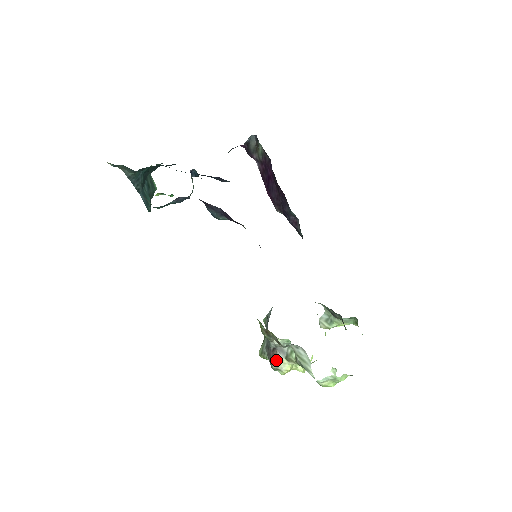
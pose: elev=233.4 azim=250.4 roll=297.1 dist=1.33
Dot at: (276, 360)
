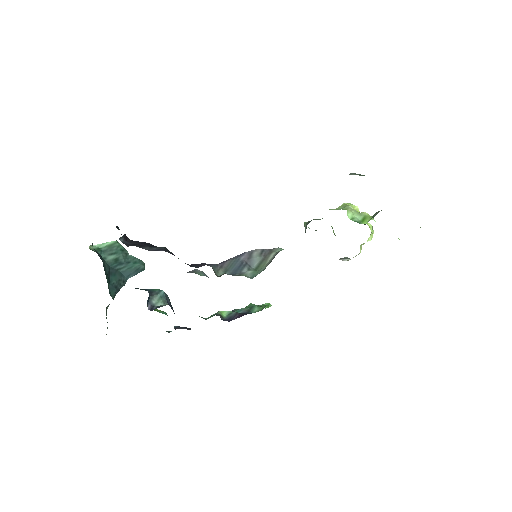
Dot at: occluded
